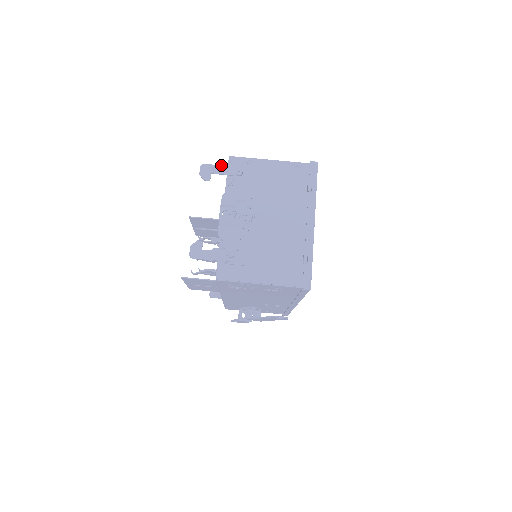
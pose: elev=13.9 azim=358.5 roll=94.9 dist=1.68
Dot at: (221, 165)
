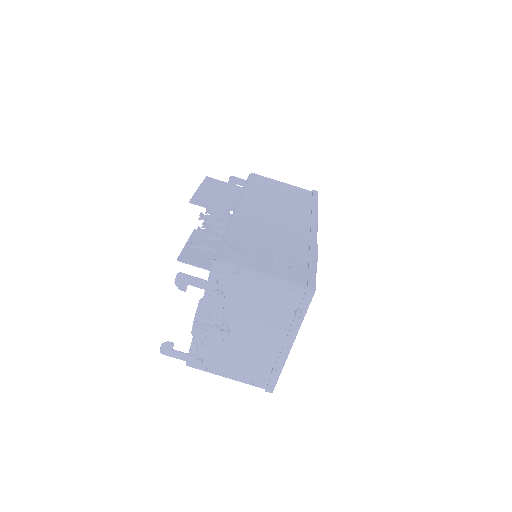
Dot at: (200, 279)
